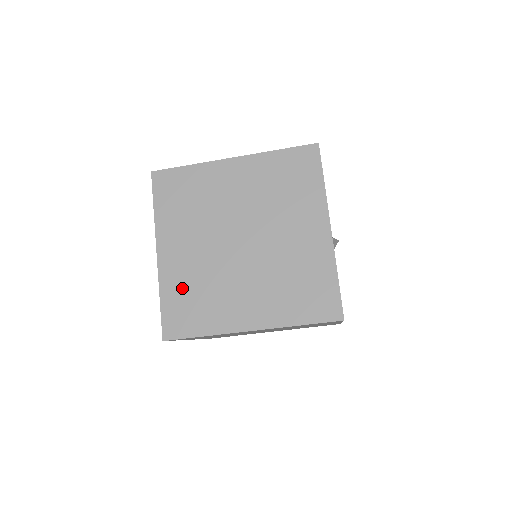
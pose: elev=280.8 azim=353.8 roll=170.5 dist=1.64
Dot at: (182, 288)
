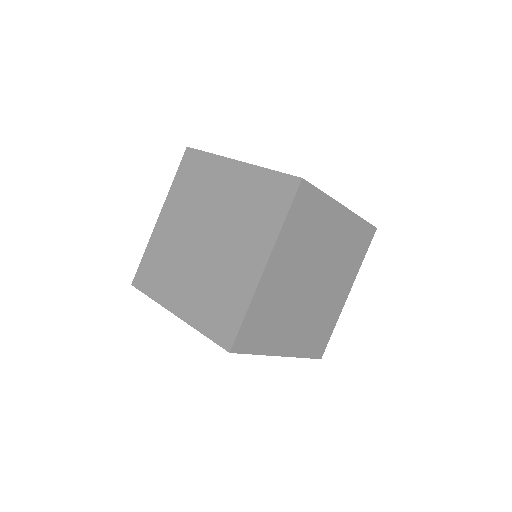
Dot at: (206, 309)
